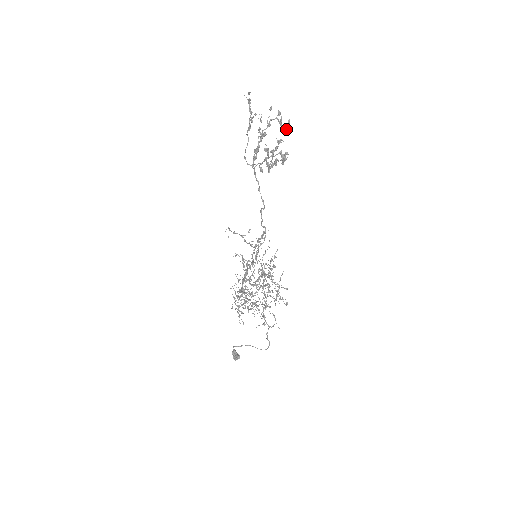
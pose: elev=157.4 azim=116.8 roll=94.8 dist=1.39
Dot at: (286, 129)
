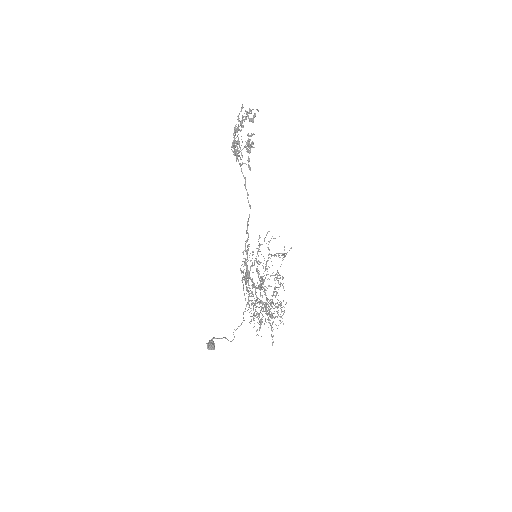
Dot at: (252, 122)
